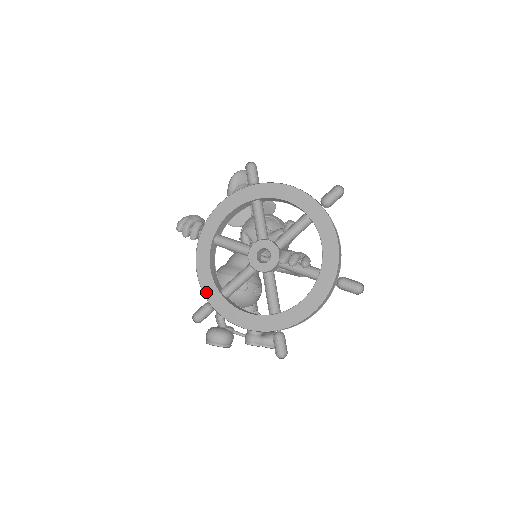
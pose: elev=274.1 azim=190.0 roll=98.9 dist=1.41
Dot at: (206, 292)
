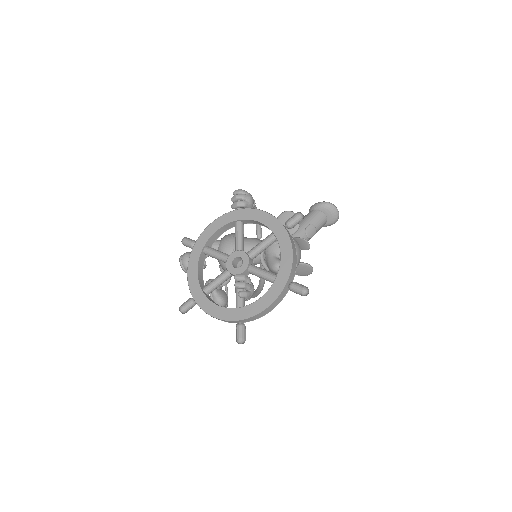
Dot at: (201, 237)
